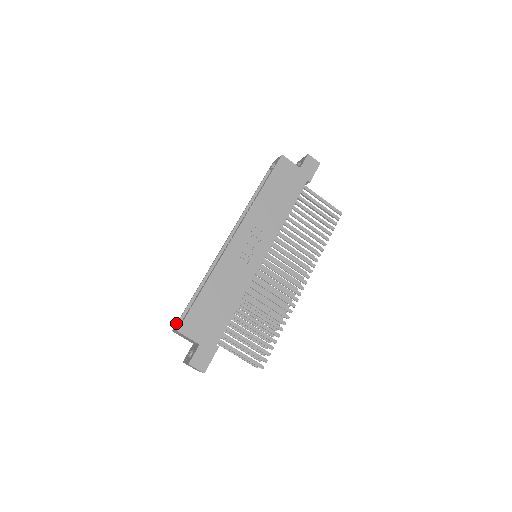
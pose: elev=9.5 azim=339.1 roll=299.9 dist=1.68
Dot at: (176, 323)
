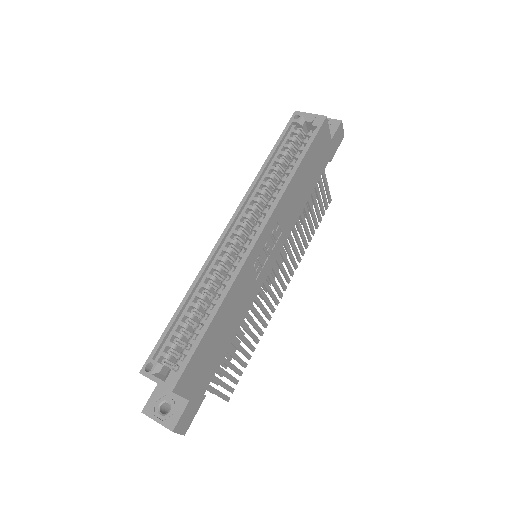
Dot at: (147, 360)
